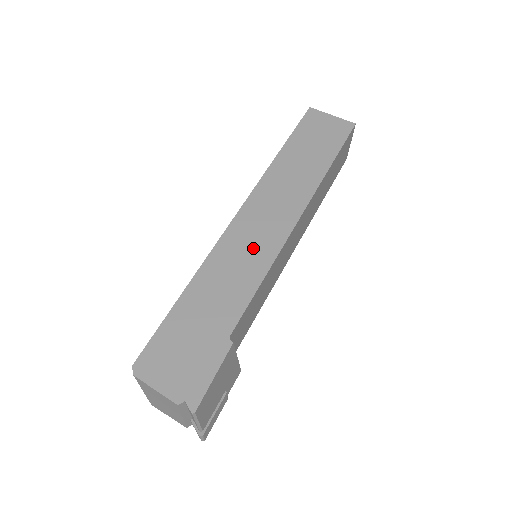
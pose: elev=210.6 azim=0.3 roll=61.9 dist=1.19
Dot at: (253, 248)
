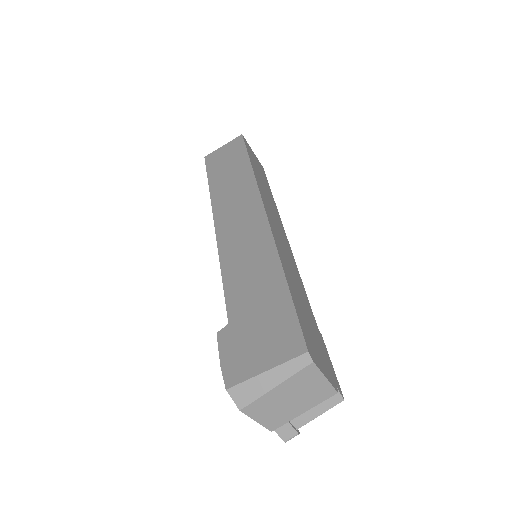
Dot at: (286, 249)
